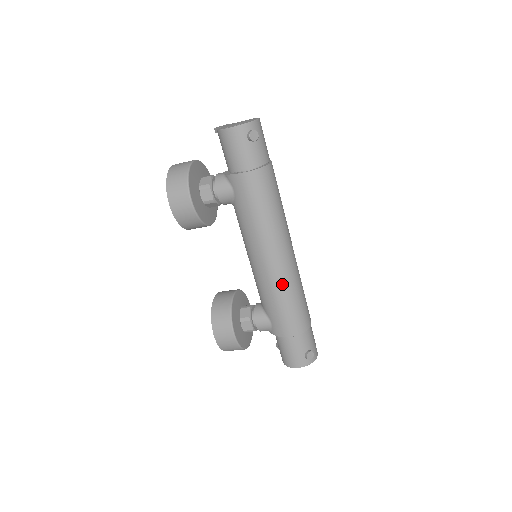
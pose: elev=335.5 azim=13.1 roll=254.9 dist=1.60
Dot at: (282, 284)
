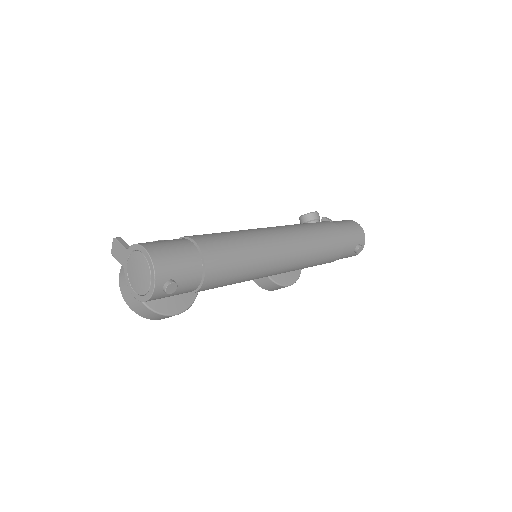
Dot at: (300, 267)
